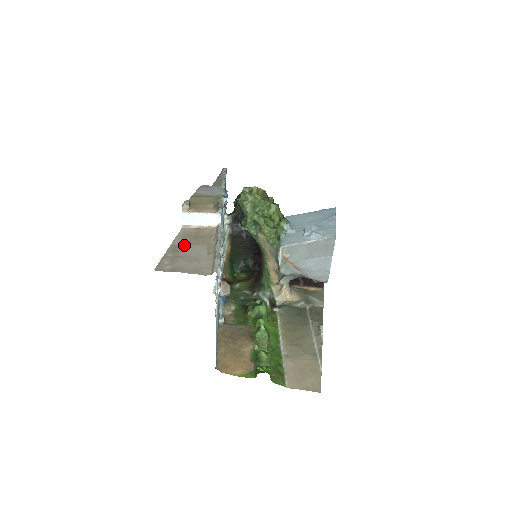
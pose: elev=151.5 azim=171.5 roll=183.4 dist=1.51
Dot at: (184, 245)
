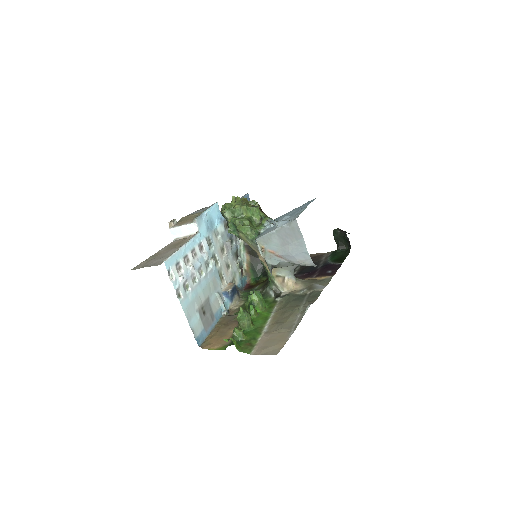
Dot at: (164, 251)
